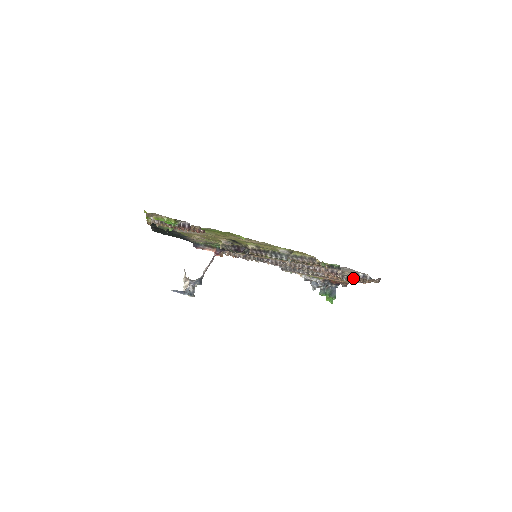
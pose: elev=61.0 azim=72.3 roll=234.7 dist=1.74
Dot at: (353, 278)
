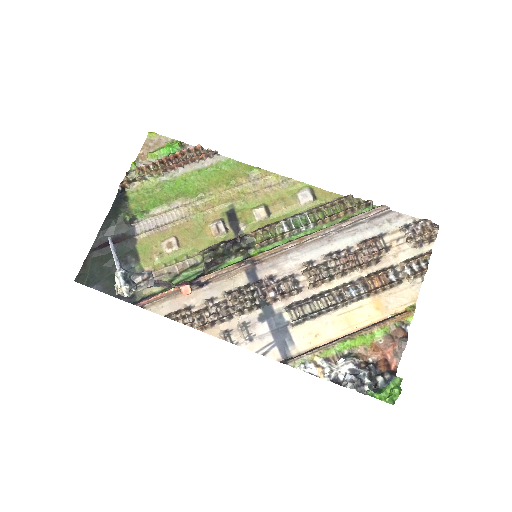
Dot at: (406, 261)
